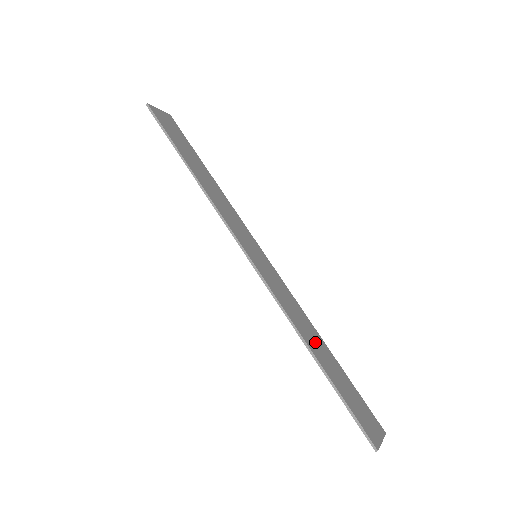
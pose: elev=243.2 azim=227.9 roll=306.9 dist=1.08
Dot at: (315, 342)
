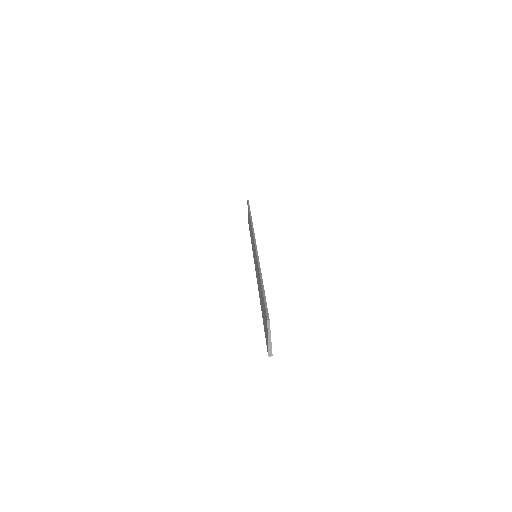
Dot at: occluded
